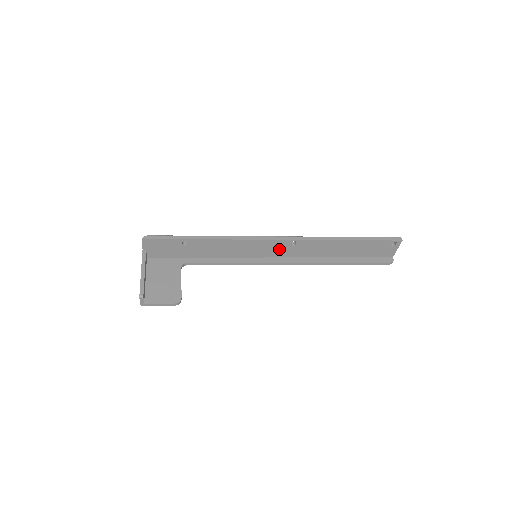
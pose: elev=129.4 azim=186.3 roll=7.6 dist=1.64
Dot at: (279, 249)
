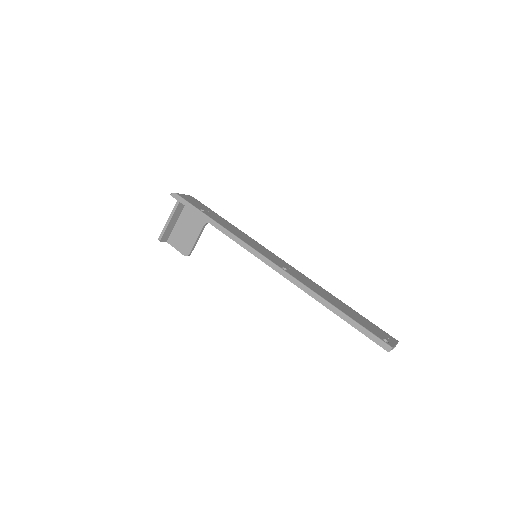
Dot at: occluded
